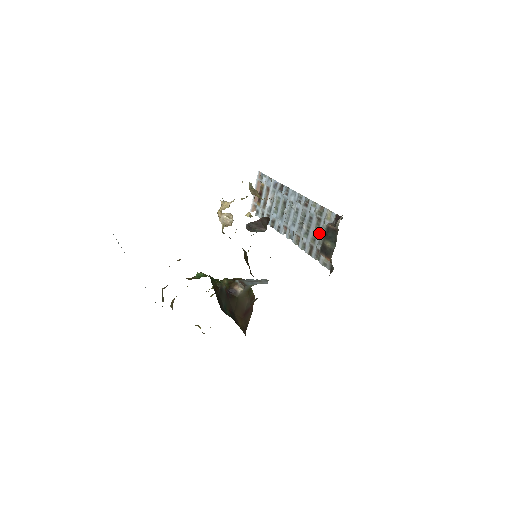
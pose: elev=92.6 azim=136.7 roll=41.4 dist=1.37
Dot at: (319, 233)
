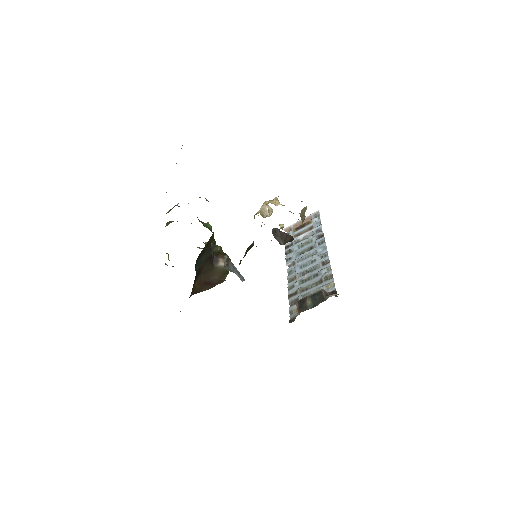
Dot at: (311, 290)
